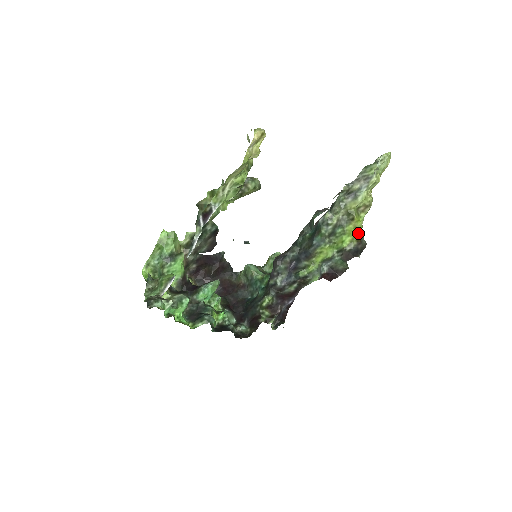
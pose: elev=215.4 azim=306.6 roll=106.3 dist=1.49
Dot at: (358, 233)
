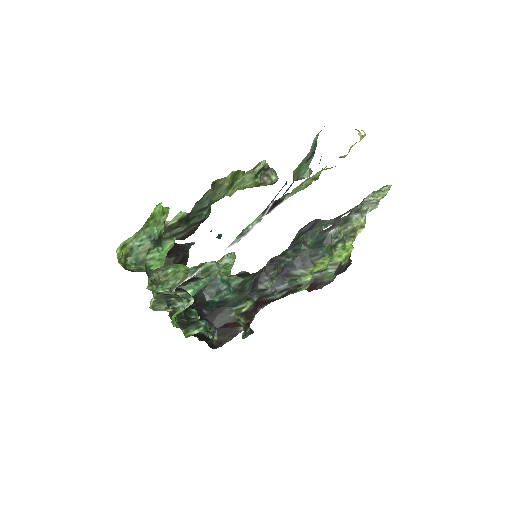
Dot at: (351, 250)
